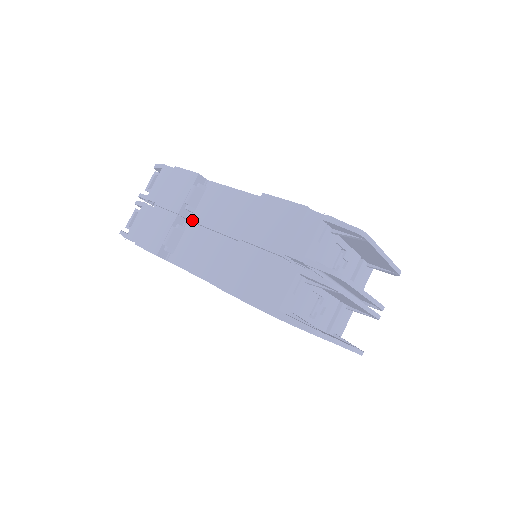
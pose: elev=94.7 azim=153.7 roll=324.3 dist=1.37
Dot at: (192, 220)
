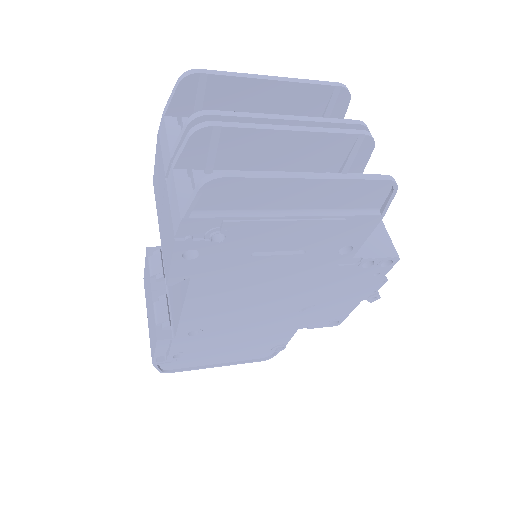
Dot at: occluded
